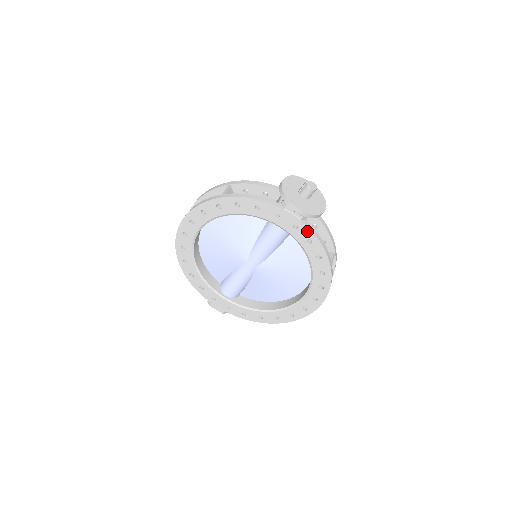
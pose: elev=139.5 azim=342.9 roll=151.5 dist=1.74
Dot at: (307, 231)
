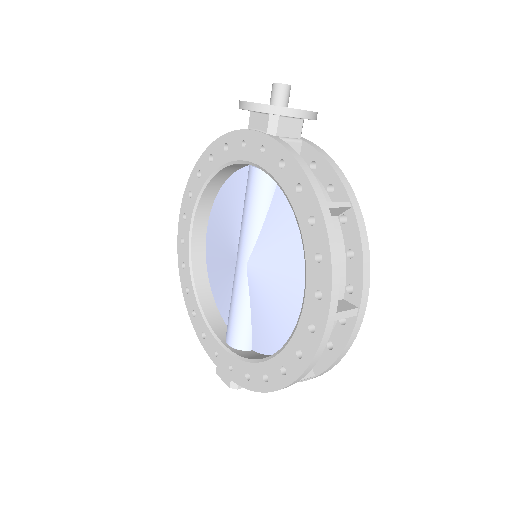
Dot at: (275, 146)
